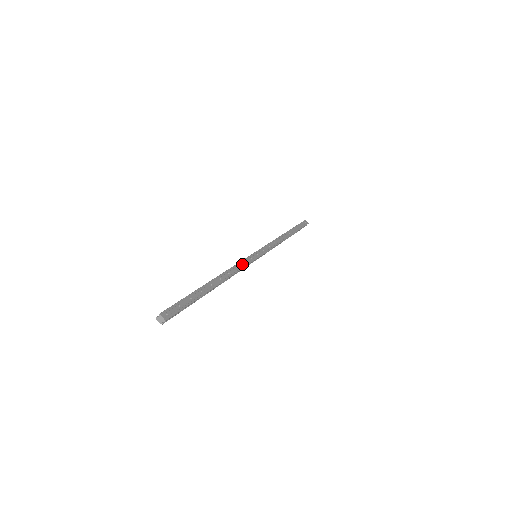
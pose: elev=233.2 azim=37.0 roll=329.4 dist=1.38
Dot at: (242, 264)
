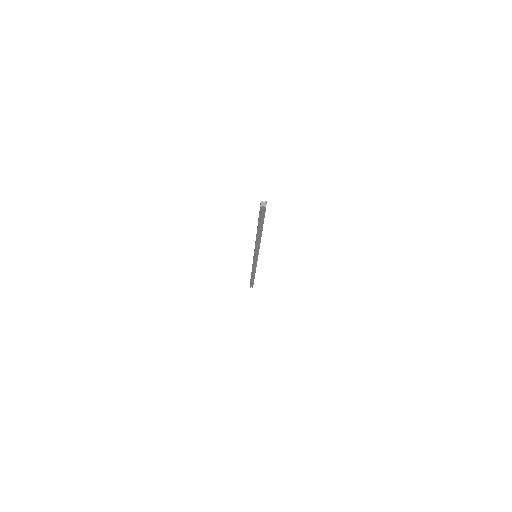
Dot at: occluded
